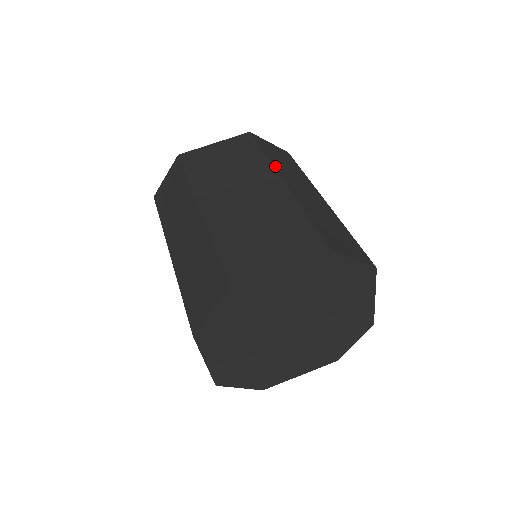
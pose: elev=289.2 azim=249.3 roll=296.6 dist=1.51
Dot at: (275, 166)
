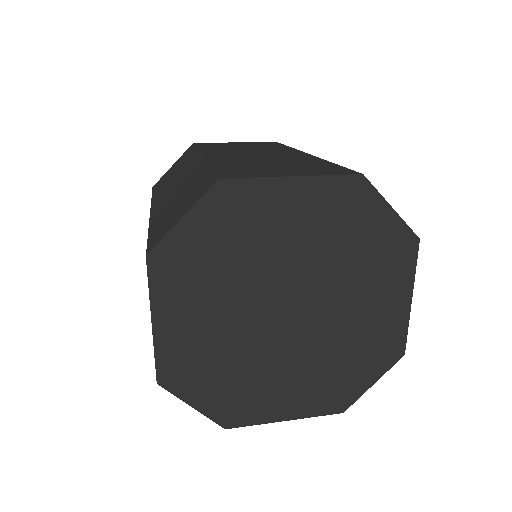
Dot at: occluded
